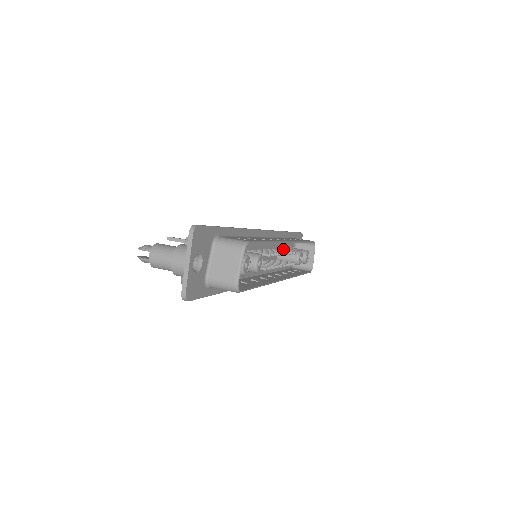
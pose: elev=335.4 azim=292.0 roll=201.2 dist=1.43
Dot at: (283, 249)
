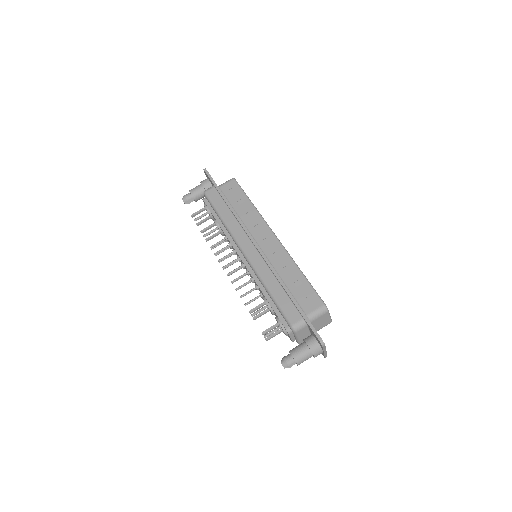
Dot at: occluded
